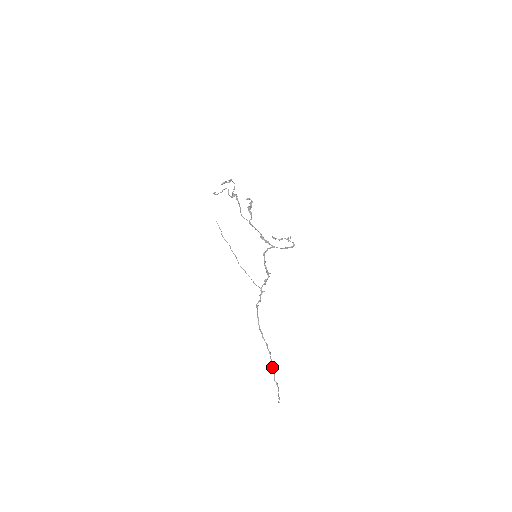
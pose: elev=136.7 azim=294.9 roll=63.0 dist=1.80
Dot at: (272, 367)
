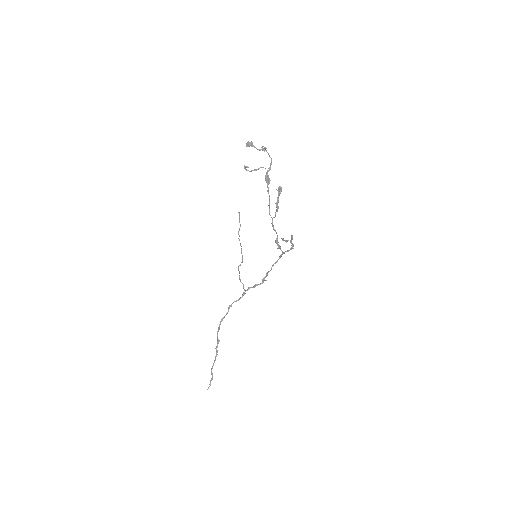
Dot at: (215, 360)
